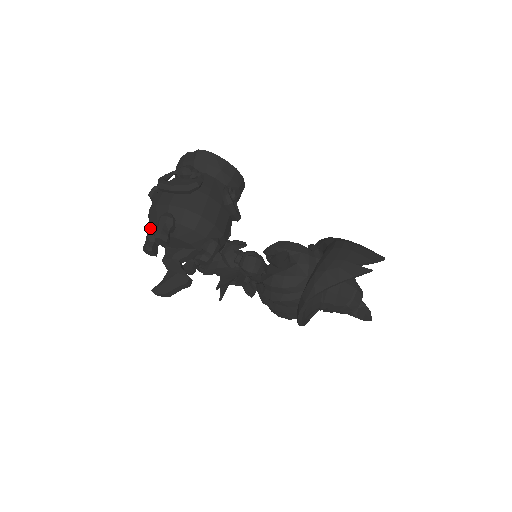
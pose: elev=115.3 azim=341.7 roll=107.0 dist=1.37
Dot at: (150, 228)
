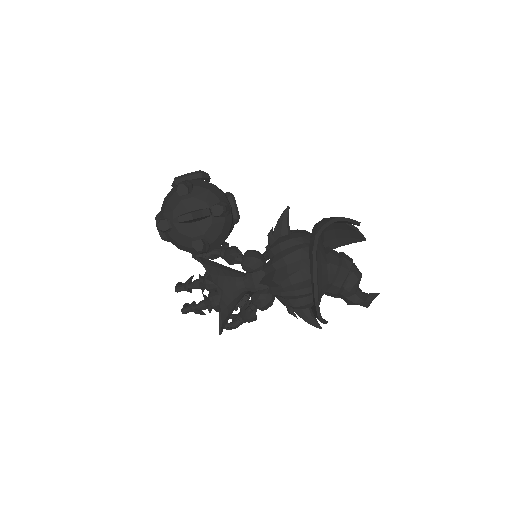
Dot at: (164, 210)
